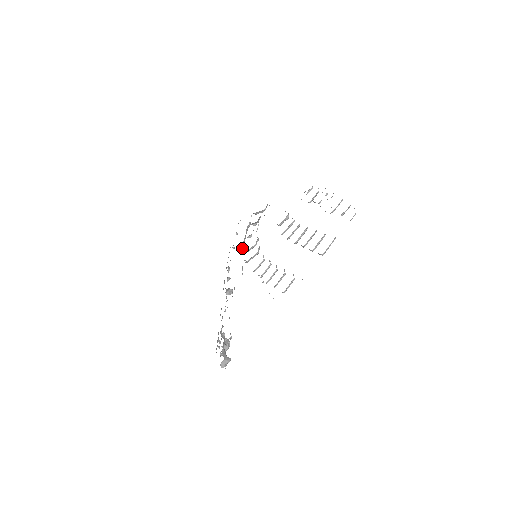
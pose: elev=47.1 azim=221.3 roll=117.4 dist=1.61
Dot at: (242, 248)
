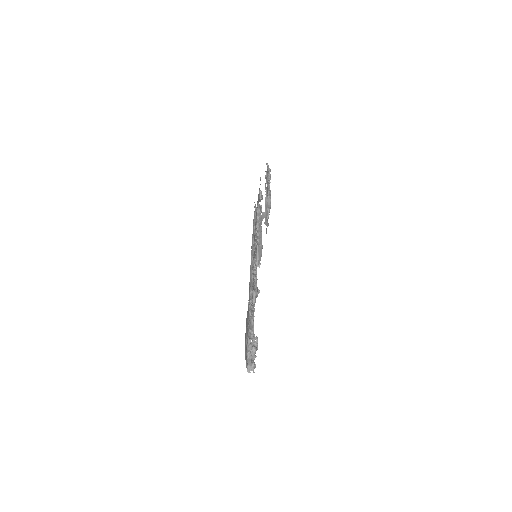
Dot at: occluded
